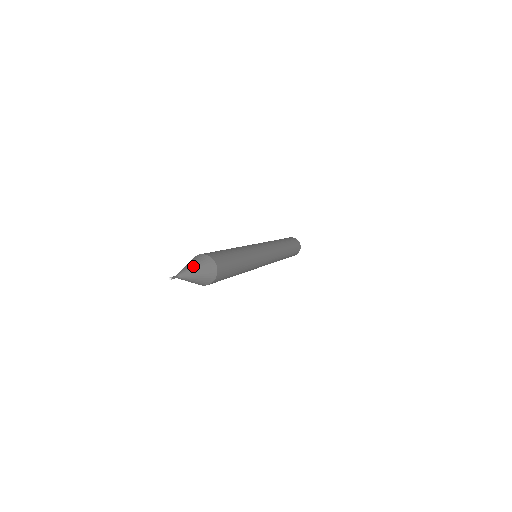
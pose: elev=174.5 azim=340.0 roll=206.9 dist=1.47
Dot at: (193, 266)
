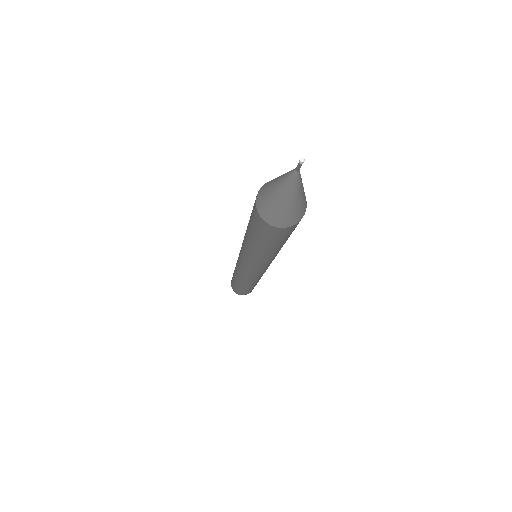
Dot at: (281, 175)
